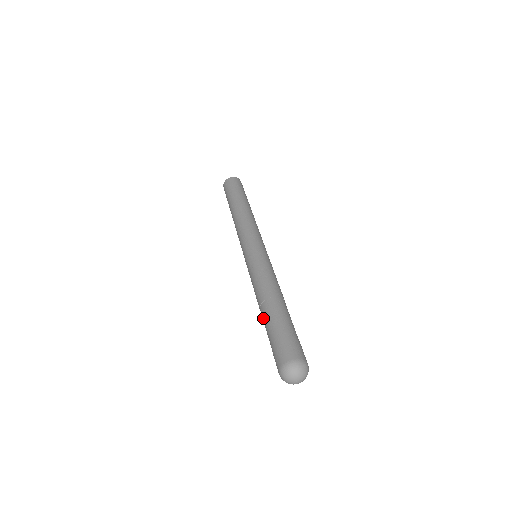
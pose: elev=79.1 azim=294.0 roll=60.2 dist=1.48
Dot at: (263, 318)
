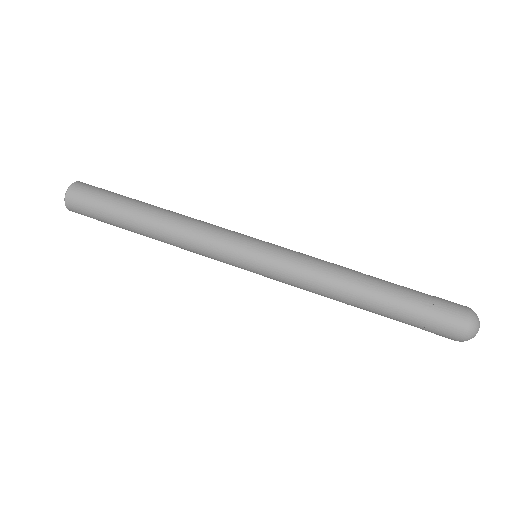
Dot at: occluded
